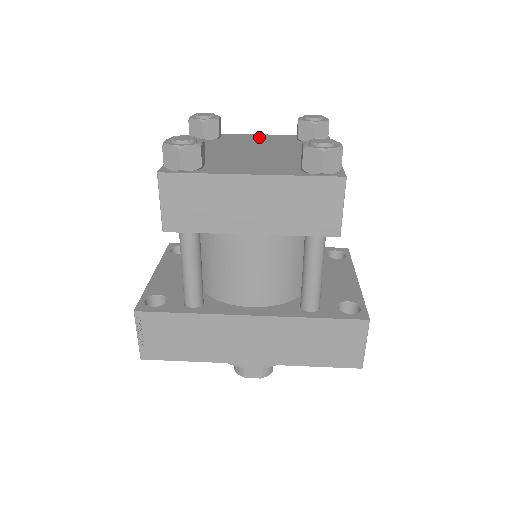
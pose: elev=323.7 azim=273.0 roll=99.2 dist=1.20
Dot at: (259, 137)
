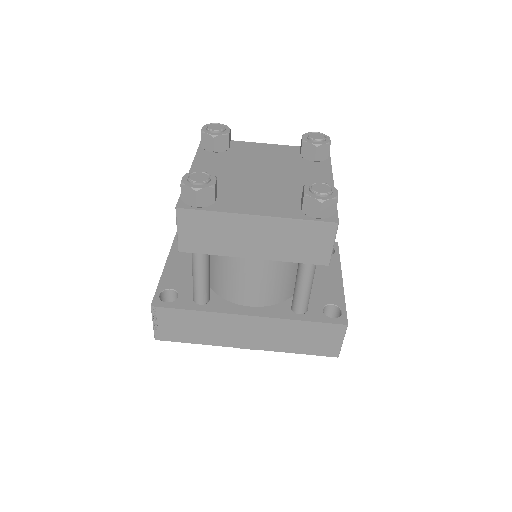
Dot at: (265, 149)
